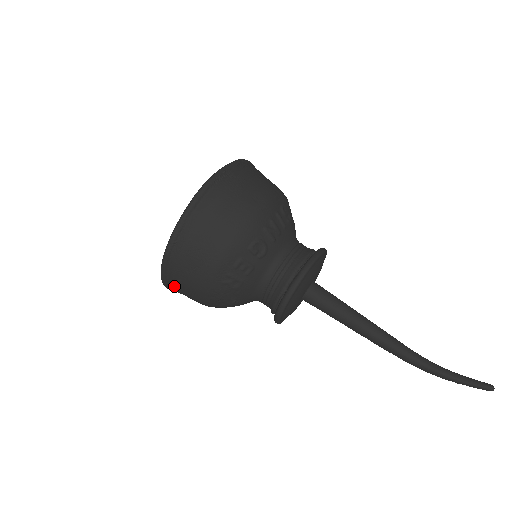
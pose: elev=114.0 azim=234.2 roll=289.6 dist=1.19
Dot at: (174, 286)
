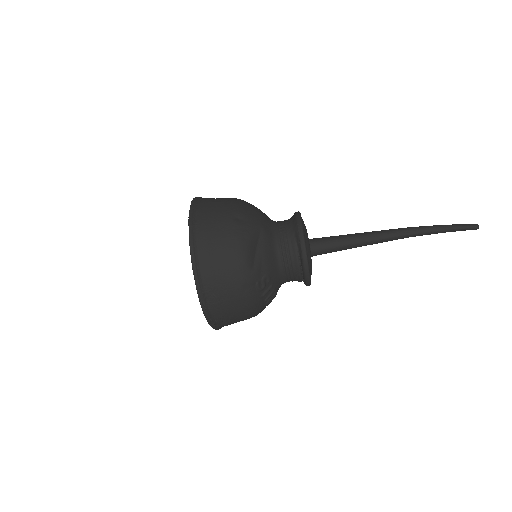
Dot at: occluded
